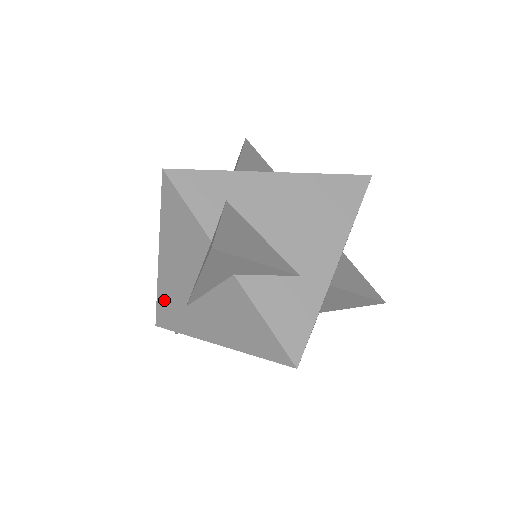
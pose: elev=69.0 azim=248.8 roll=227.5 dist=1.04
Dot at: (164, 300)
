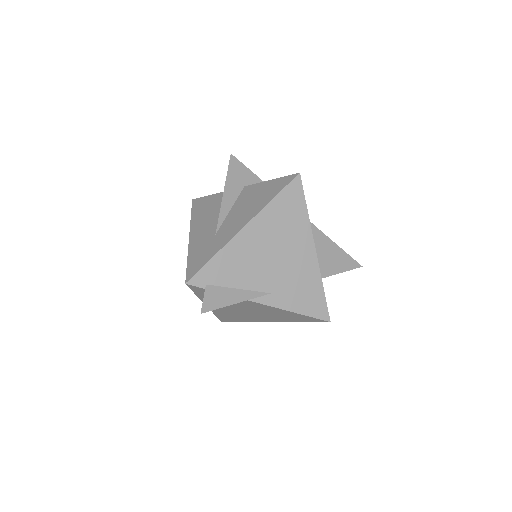
Dot at: (195, 254)
